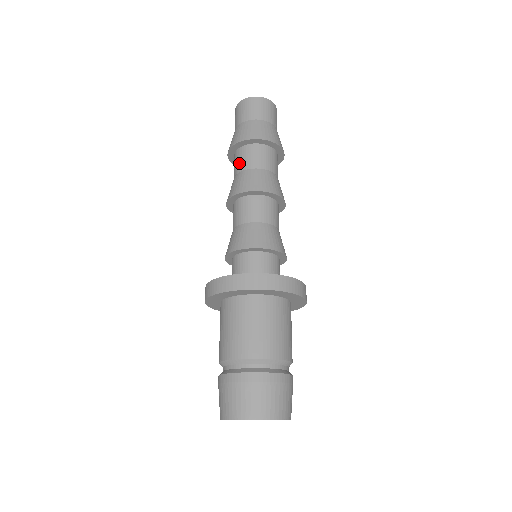
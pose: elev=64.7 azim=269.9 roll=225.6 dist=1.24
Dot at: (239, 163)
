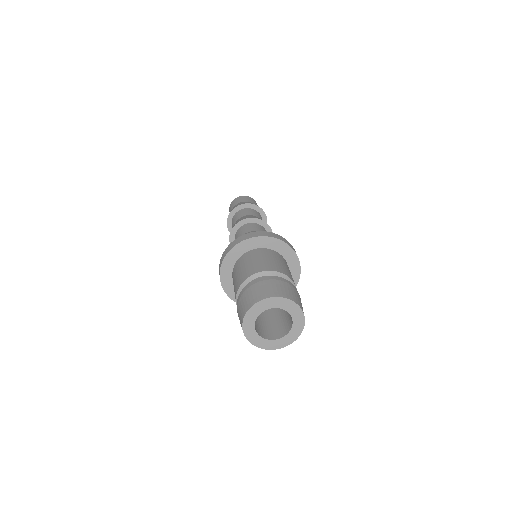
Dot at: (235, 219)
